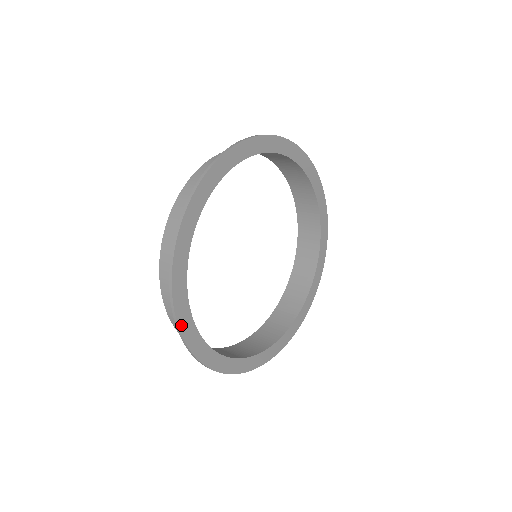
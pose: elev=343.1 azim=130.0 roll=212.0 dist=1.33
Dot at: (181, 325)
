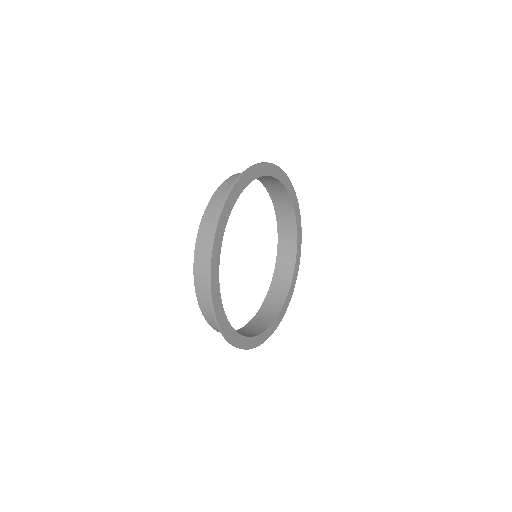
Dot at: (213, 260)
